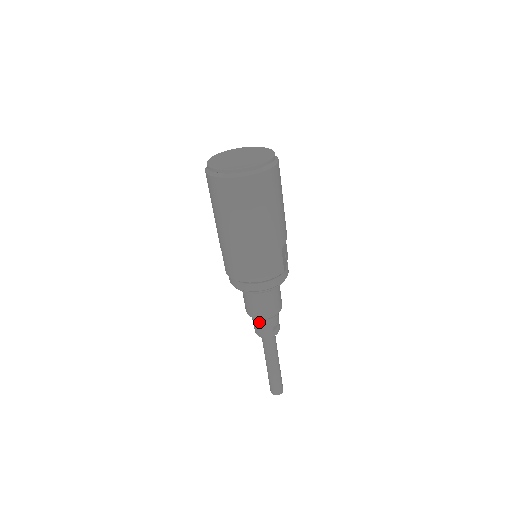
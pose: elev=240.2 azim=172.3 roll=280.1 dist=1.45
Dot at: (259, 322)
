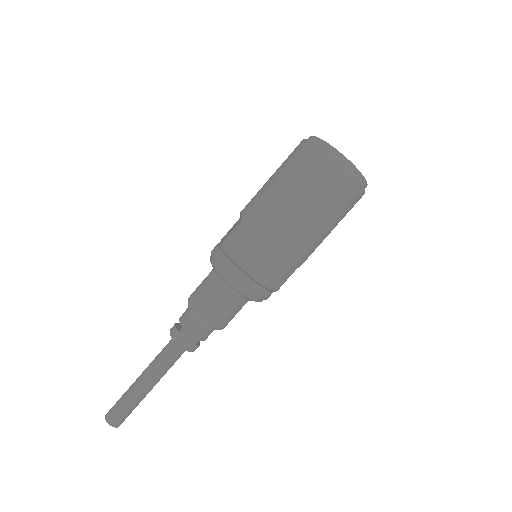
Dot at: (194, 323)
